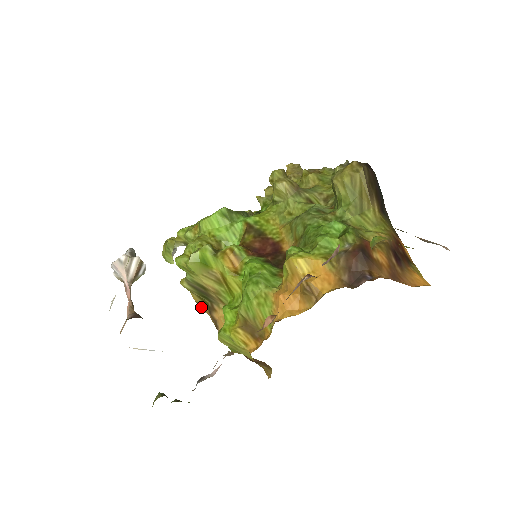
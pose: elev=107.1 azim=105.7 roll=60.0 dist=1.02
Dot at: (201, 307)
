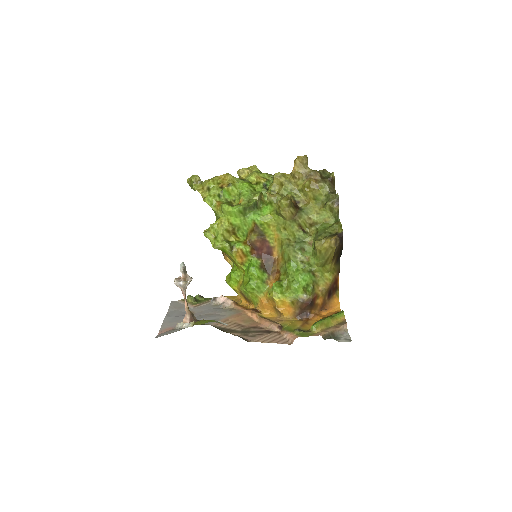
Dot at: occluded
